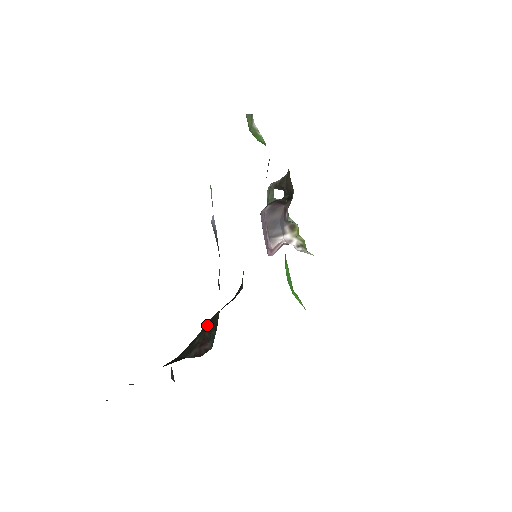
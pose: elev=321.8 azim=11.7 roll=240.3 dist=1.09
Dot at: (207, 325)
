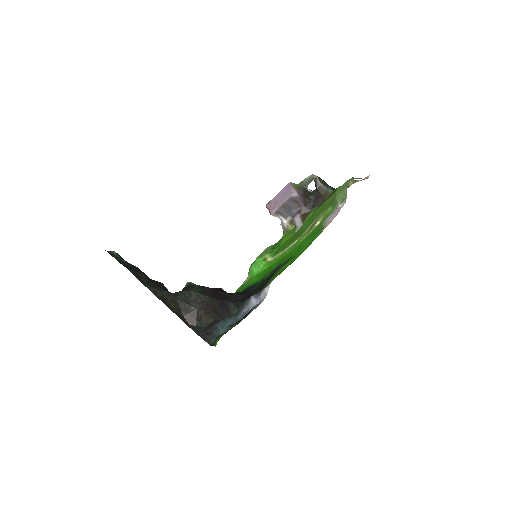
Dot at: (203, 303)
